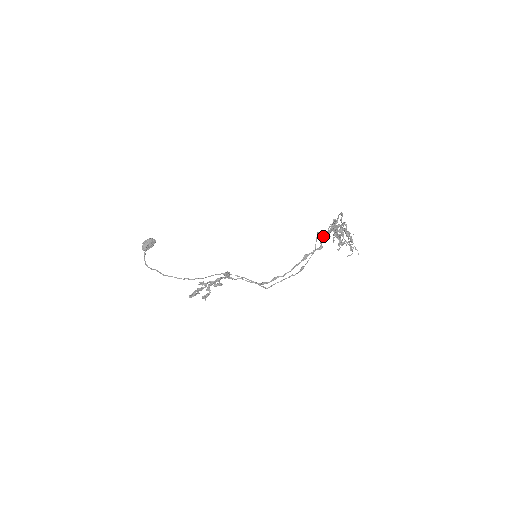
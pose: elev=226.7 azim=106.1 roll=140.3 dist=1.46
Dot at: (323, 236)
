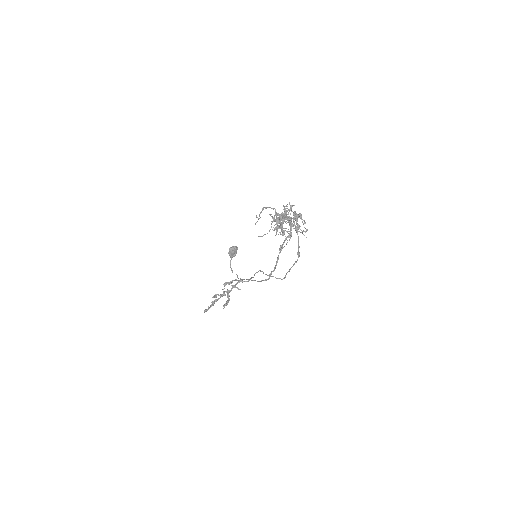
Dot at: (289, 223)
